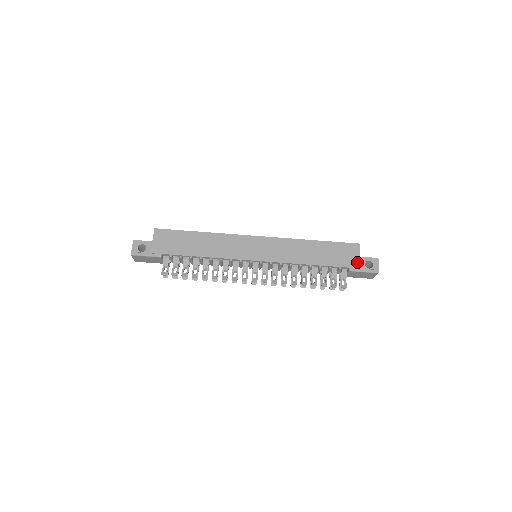
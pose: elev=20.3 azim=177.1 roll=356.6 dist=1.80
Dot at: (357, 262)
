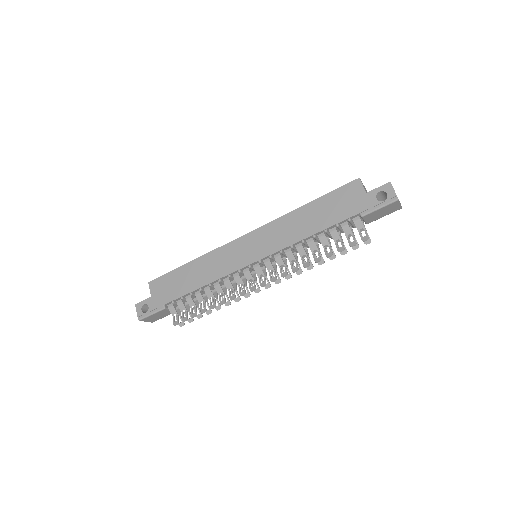
Dot at: (366, 201)
